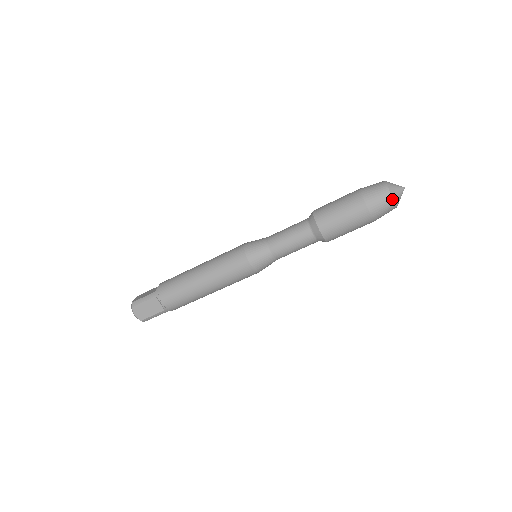
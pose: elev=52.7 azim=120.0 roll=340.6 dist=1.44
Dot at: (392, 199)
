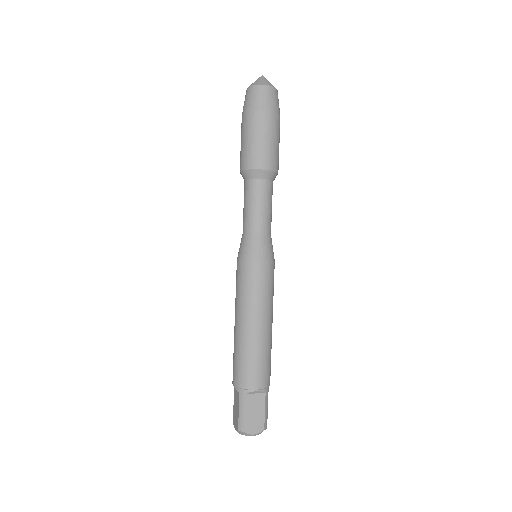
Dot at: (248, 89)
